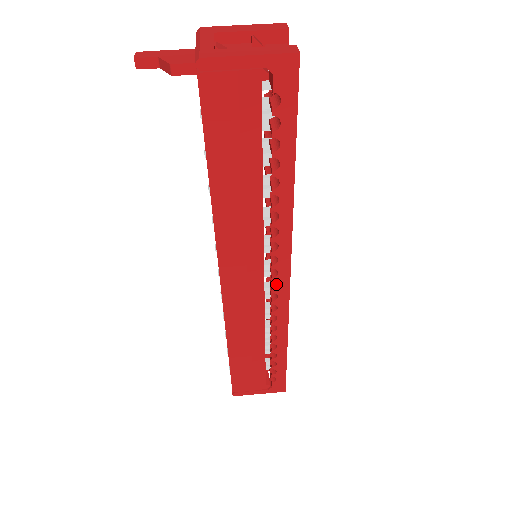
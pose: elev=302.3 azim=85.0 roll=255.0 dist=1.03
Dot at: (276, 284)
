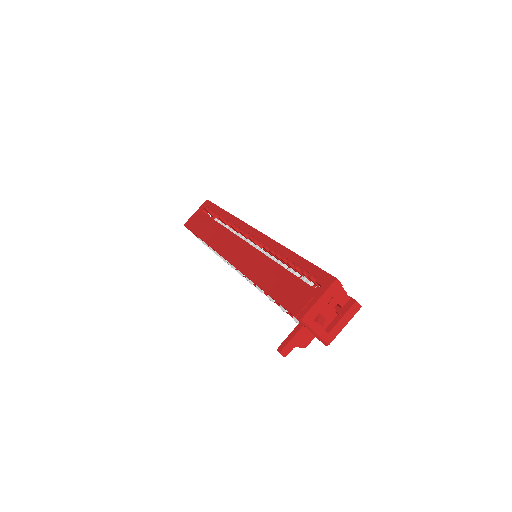
Dot at: occluded
